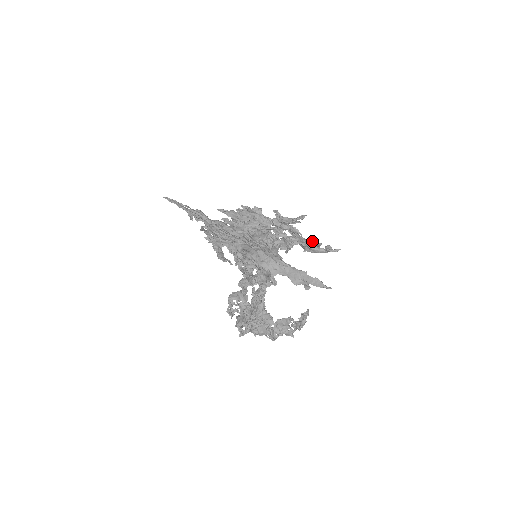
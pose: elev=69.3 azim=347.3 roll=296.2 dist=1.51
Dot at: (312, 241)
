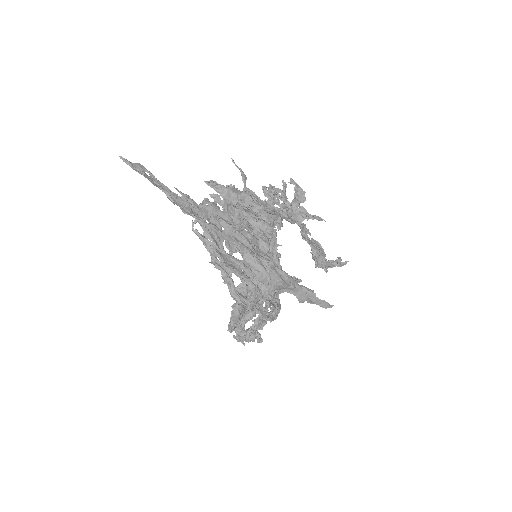
Dot at: (295, 186)
